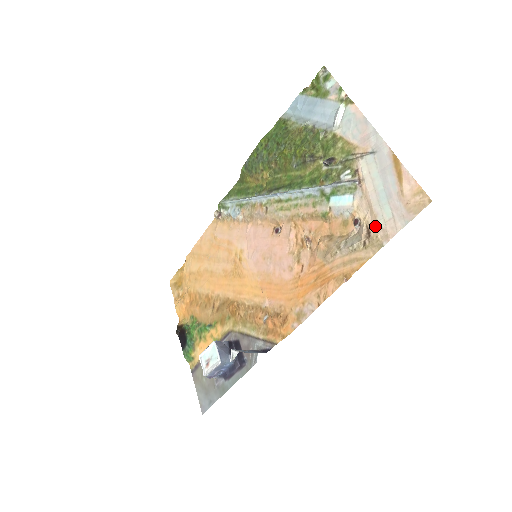
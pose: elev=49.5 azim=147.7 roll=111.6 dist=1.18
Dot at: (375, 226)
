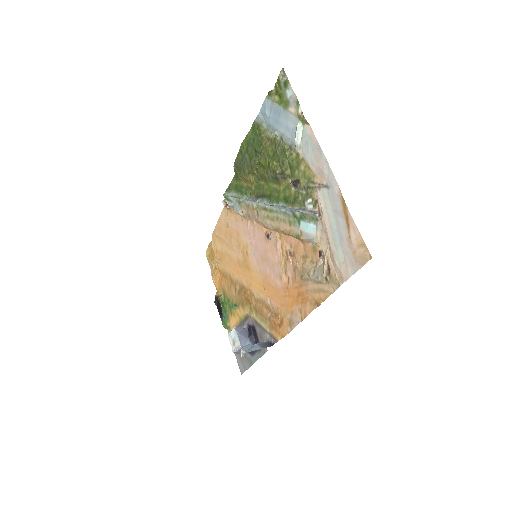
Dot at: (333, 264)
